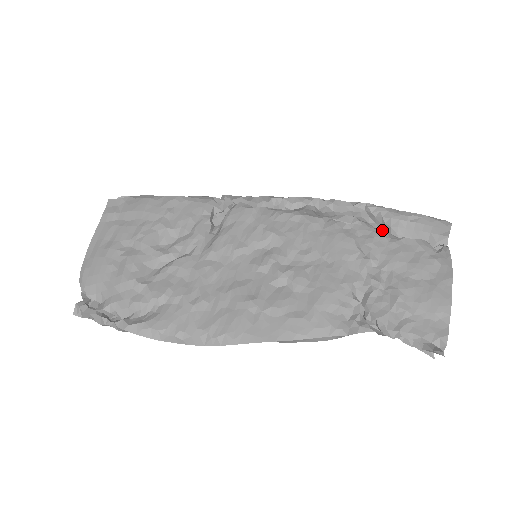
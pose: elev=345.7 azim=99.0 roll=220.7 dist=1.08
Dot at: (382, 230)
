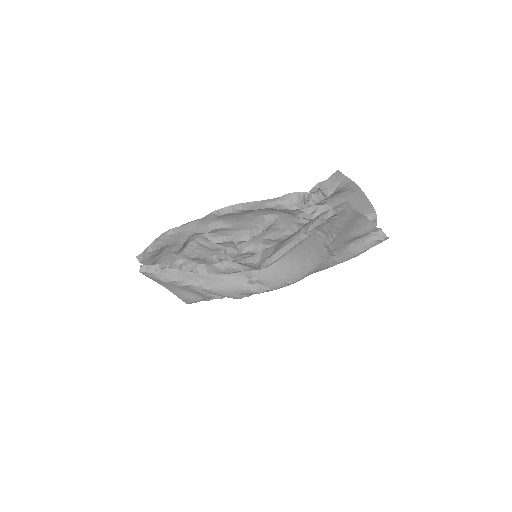
Dot at: (343, 250)
